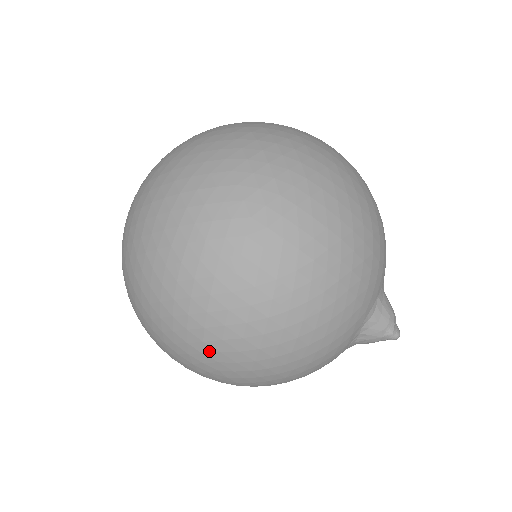
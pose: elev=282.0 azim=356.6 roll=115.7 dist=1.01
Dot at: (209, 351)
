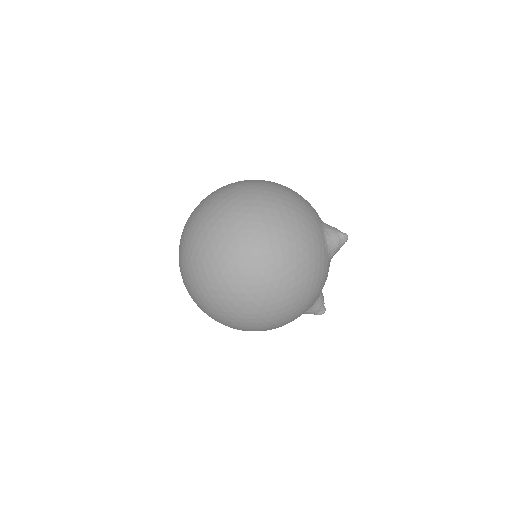
Dot at: (255, 252)
